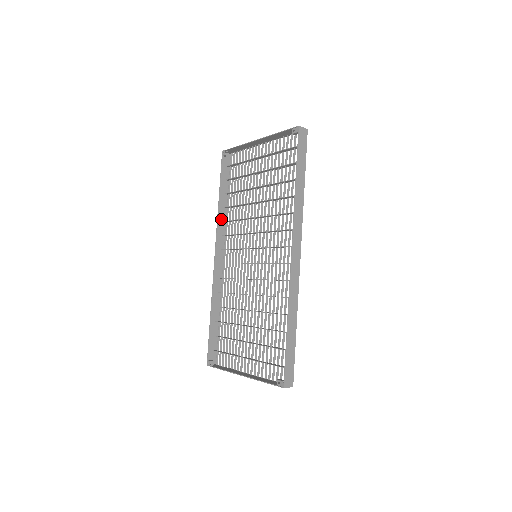
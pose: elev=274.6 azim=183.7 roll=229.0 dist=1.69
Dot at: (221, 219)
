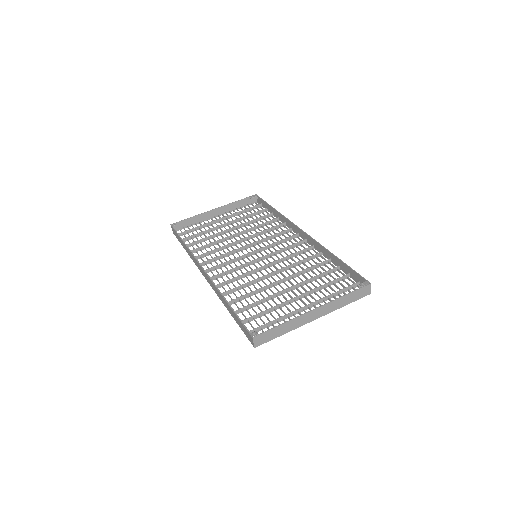
Dot at: (191, 255)
